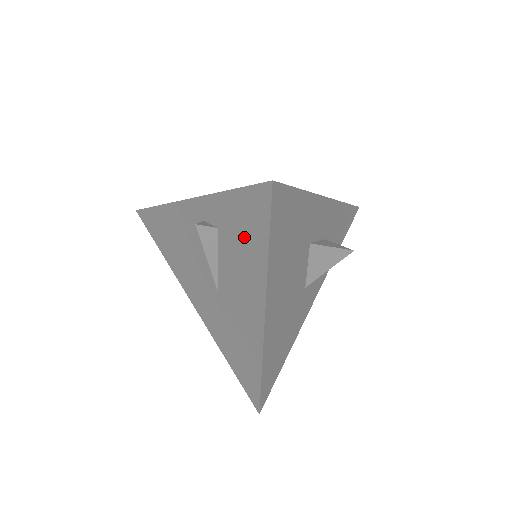
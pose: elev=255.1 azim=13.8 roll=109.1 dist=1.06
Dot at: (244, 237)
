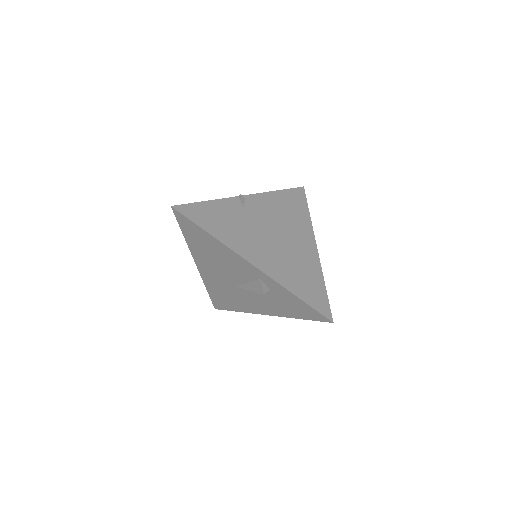
Dot at: (289, 306)
